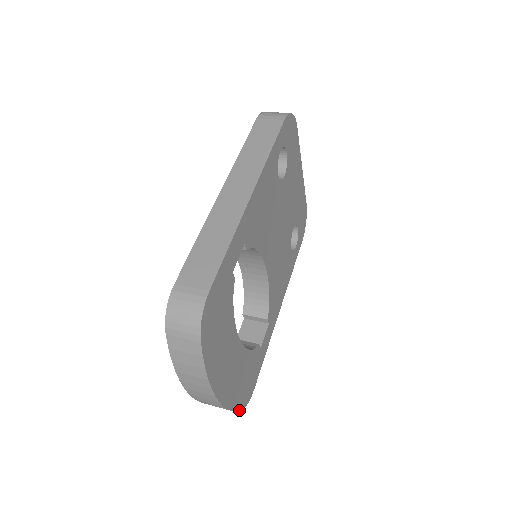
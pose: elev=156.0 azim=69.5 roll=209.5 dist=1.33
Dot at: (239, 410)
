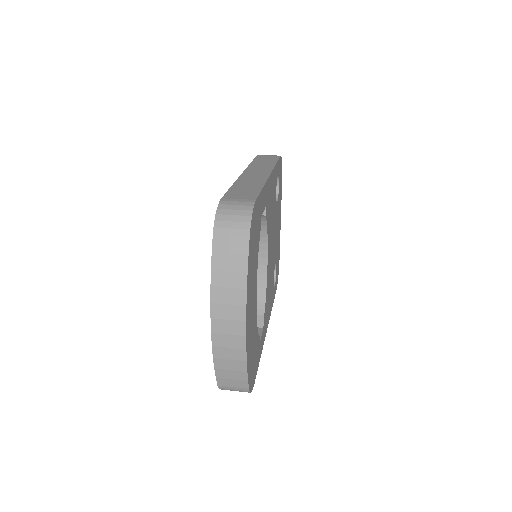
Dot at: (248, 385)
